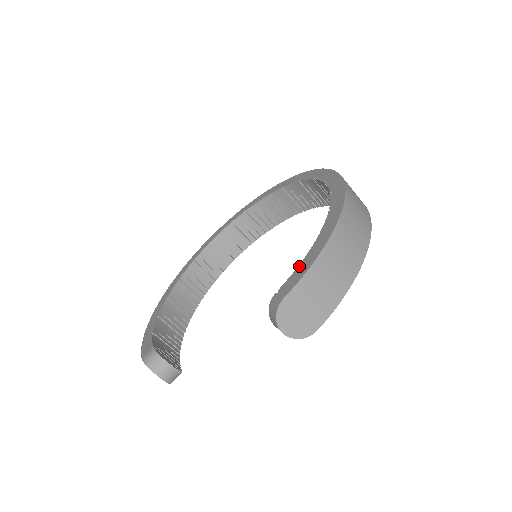
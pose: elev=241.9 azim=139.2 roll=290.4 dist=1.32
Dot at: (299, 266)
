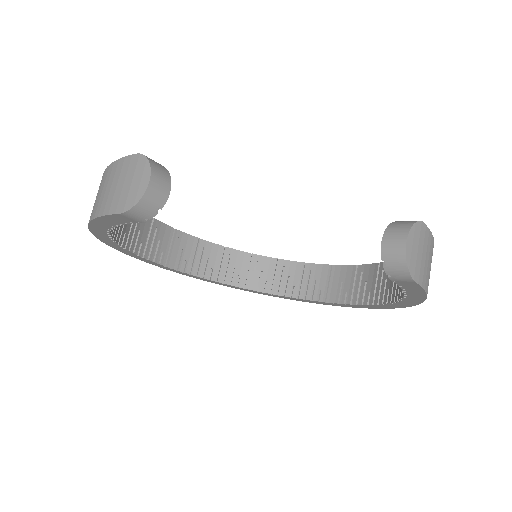
Dot at: occluded
